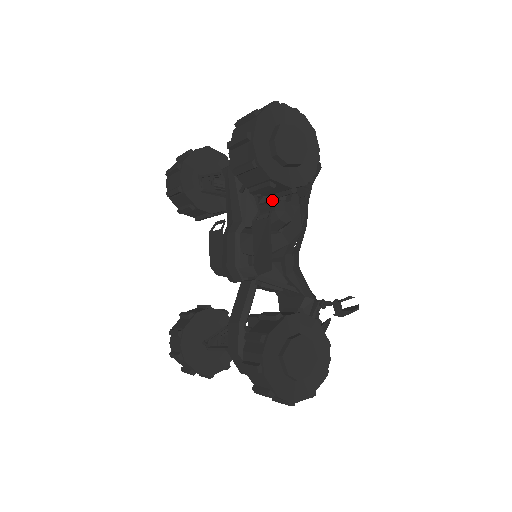
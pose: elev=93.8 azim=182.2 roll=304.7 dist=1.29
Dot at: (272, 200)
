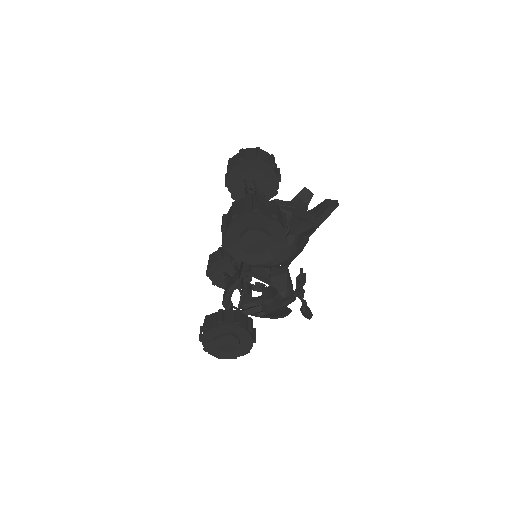
Dot at: occluded
